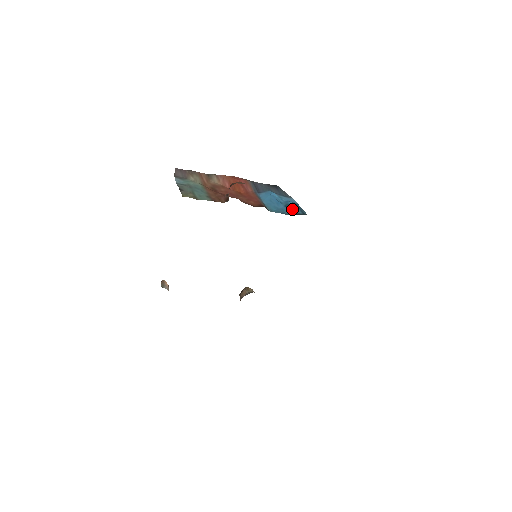
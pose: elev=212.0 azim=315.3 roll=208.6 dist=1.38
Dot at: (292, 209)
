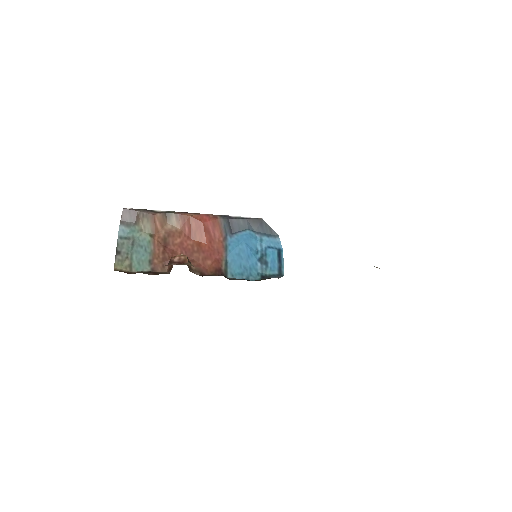
Dot at: (266, 266)
